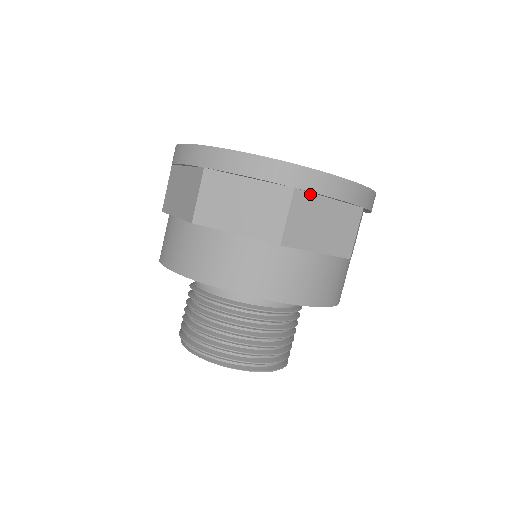
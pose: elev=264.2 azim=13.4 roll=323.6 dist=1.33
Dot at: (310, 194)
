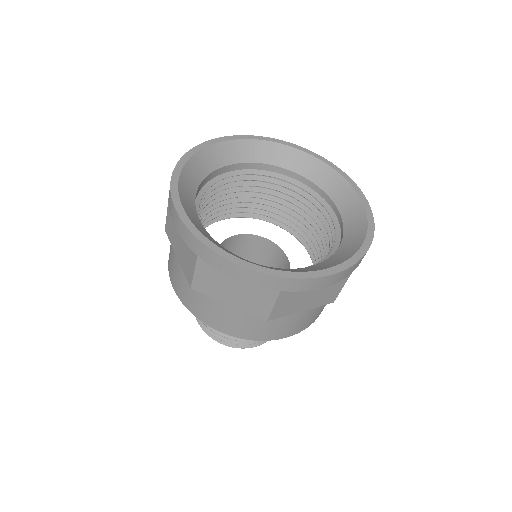
Dot at: occluded
